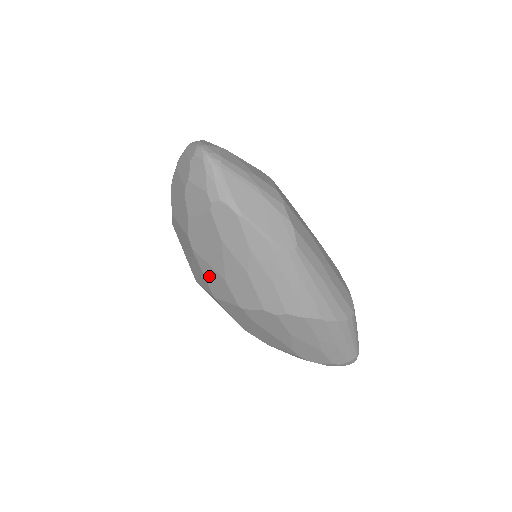
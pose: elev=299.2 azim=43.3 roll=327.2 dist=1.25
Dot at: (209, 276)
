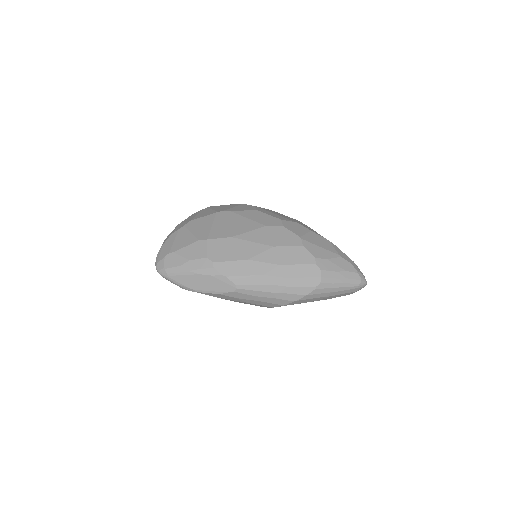
Dot at: occluded
